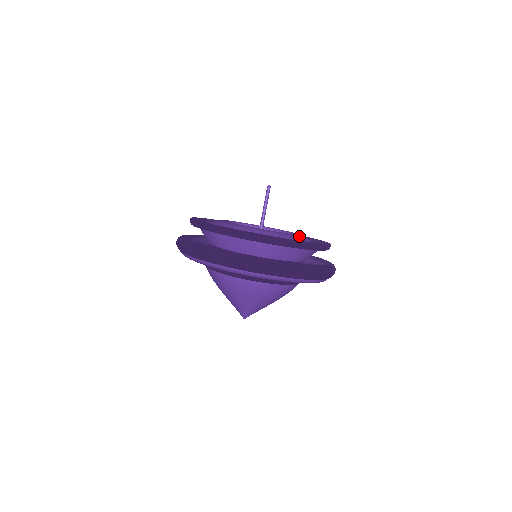
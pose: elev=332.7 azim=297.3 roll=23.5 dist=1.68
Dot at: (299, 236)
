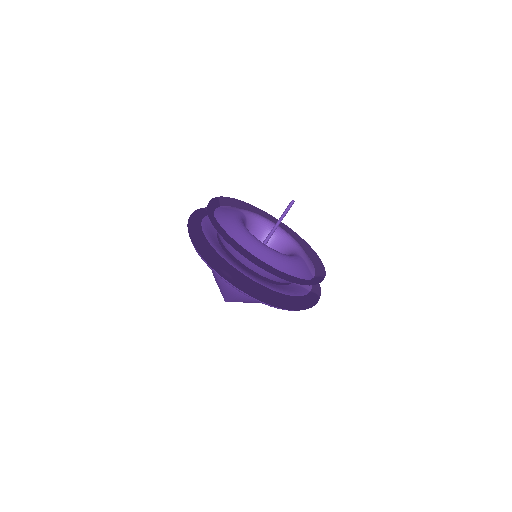
Dot at: (302, 261)
